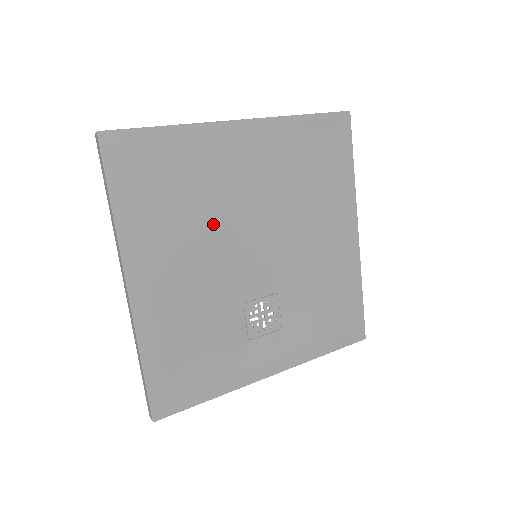
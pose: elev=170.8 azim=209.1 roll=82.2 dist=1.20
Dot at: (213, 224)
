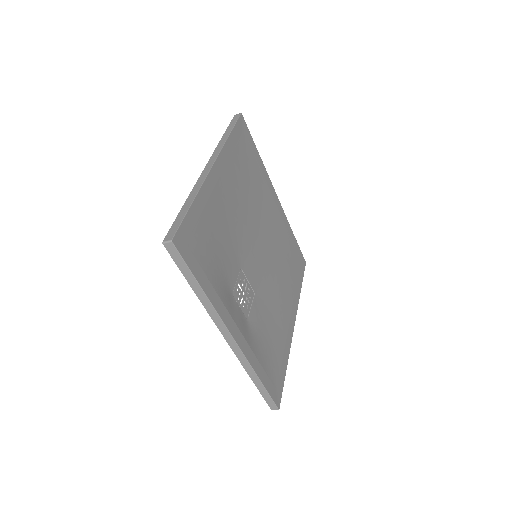
Dot at: (251, 209)
